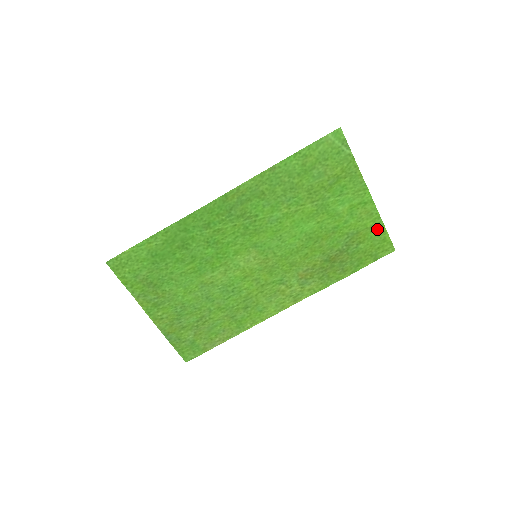
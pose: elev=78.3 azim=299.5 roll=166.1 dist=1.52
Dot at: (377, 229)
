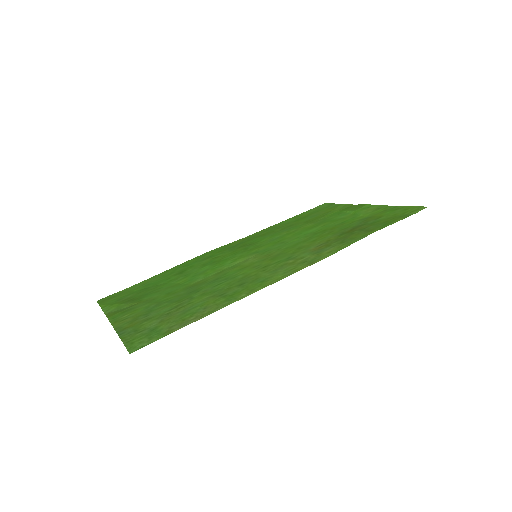
Dot at: (392, 209)
